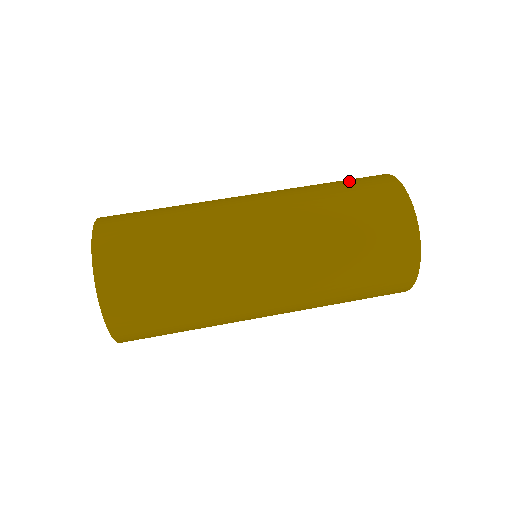
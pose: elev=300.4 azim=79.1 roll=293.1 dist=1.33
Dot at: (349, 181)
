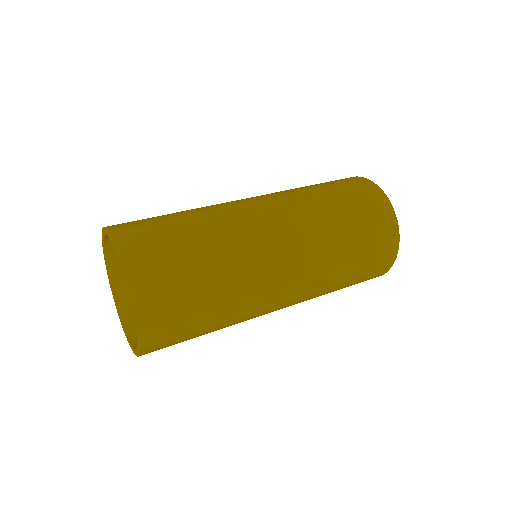
Dot at: occluded
